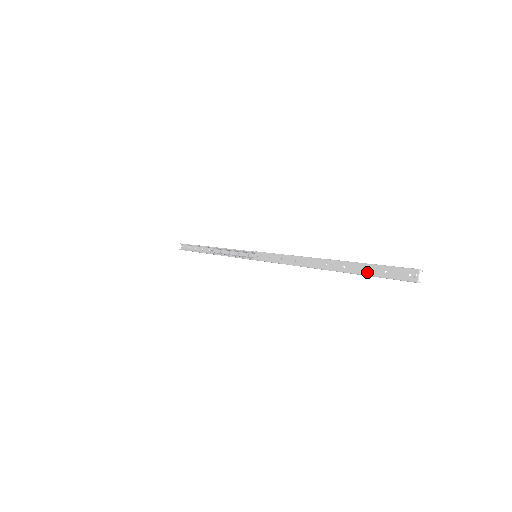
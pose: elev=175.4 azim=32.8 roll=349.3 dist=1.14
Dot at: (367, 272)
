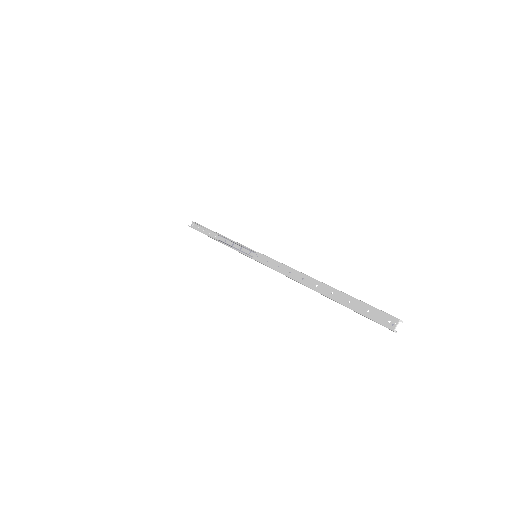
Dot at: (351, 305)
